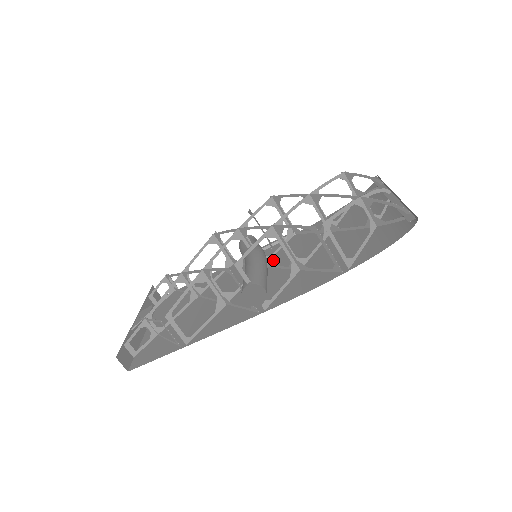
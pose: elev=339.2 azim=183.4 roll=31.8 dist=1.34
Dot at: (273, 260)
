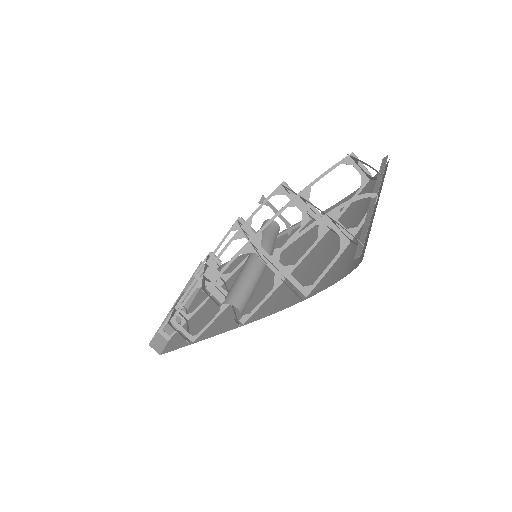
Dot at: (282, 252)
